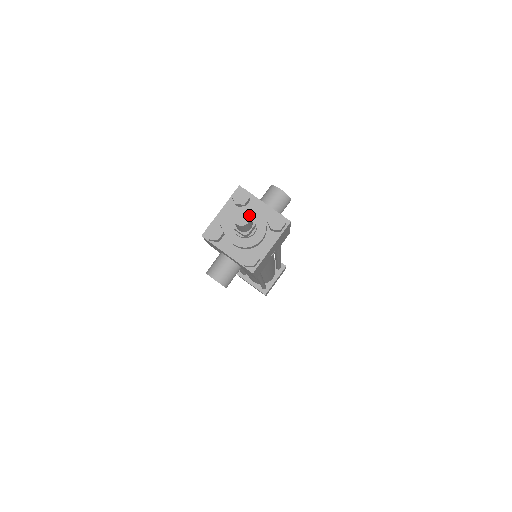
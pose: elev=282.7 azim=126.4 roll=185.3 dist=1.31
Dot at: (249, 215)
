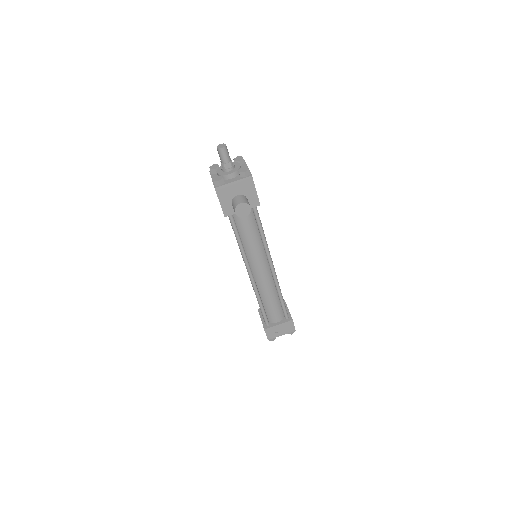
Dot at: (223, 144)
